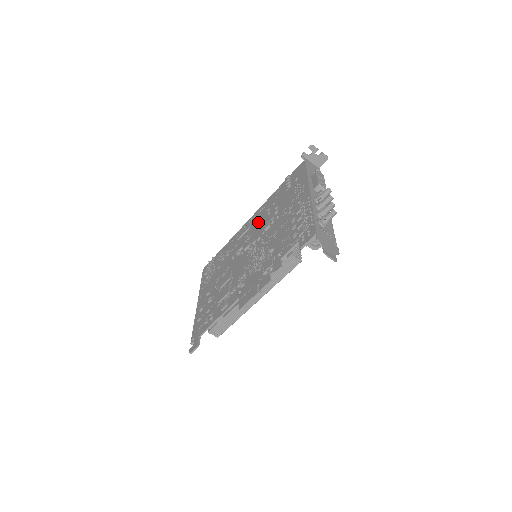
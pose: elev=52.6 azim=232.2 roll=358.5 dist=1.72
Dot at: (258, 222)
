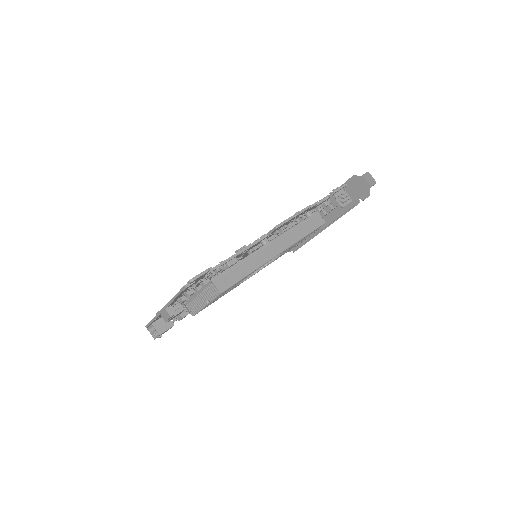
Dot at: occluded
